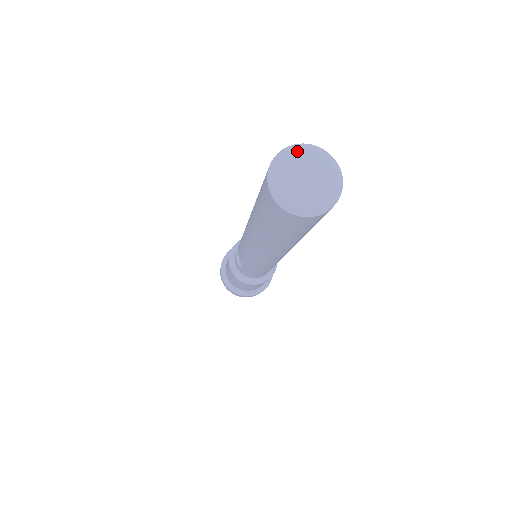
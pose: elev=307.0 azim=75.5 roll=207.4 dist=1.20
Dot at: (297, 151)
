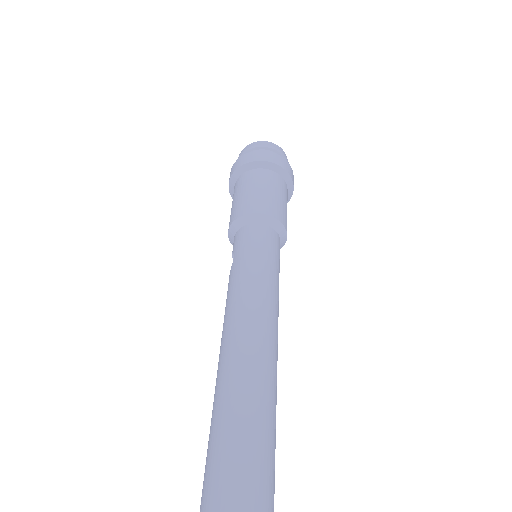
Dot at: out of frame
